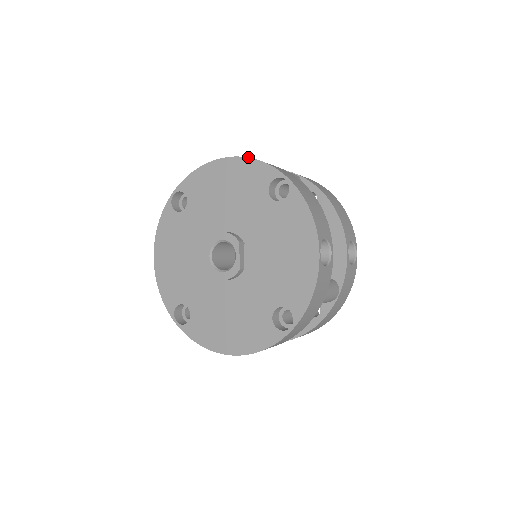
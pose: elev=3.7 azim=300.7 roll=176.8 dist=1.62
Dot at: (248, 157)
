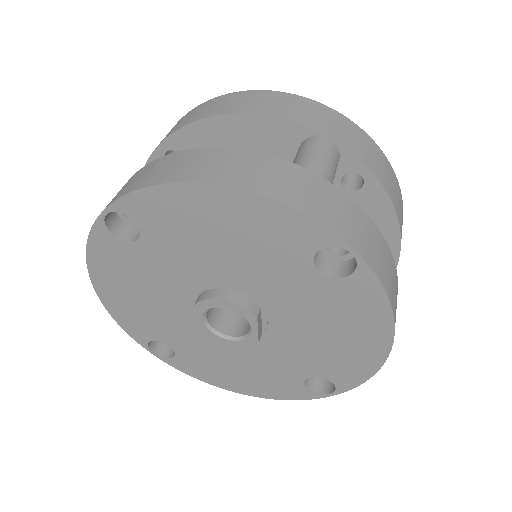
Dot at: (272, 198)
